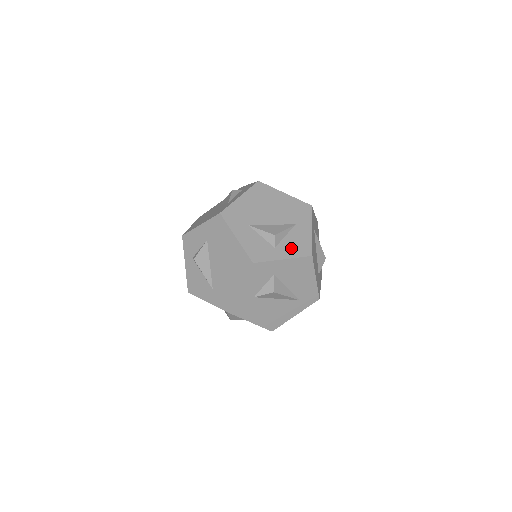
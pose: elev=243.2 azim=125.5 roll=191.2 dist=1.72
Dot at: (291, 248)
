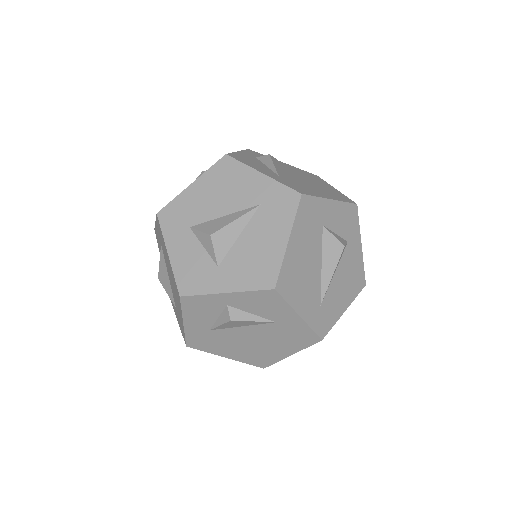
Dot at: occluded
